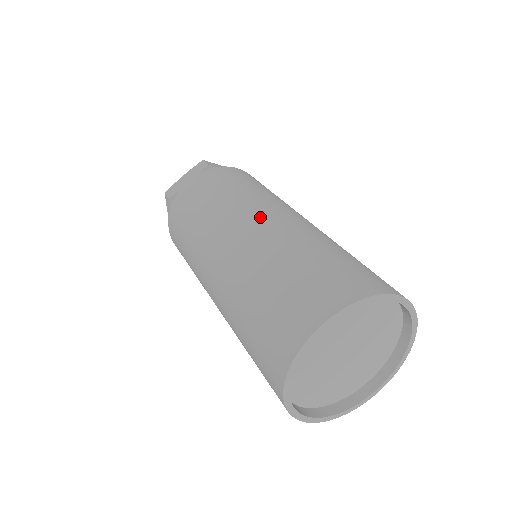
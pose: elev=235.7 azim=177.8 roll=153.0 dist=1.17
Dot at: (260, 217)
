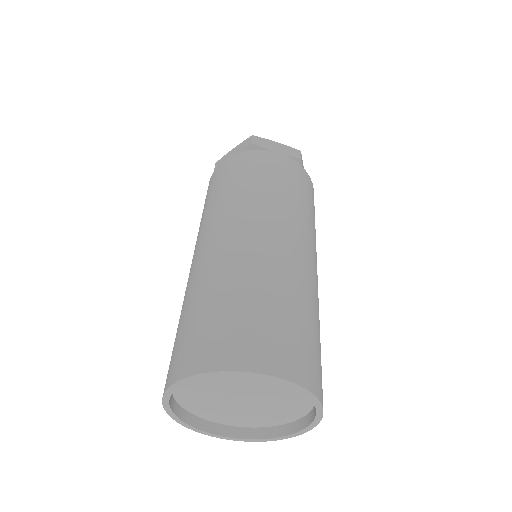
Dot at: (300, 245)
